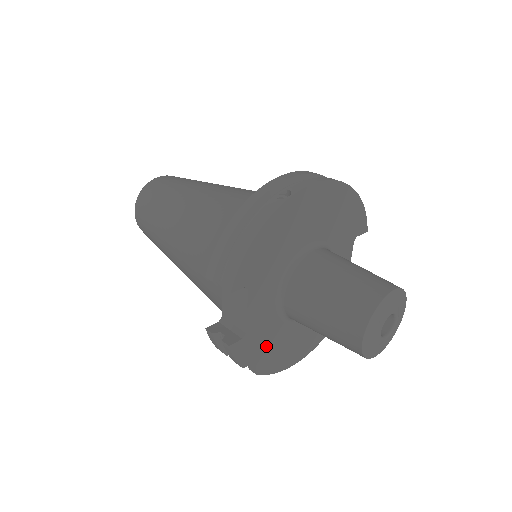
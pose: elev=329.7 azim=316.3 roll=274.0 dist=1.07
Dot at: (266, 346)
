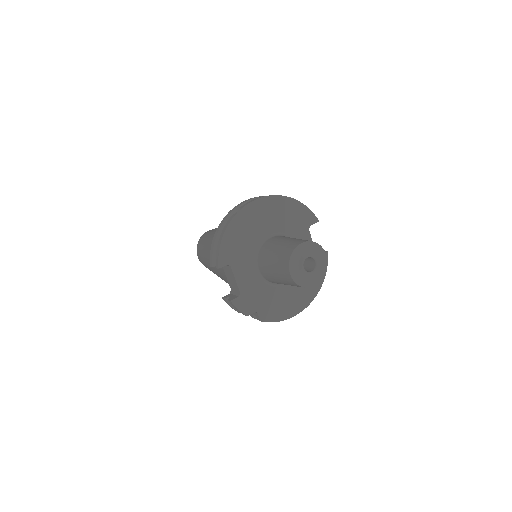
Dot at: (261, 302)
